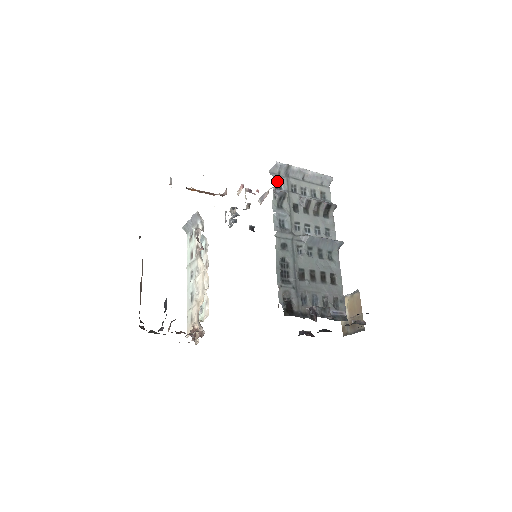
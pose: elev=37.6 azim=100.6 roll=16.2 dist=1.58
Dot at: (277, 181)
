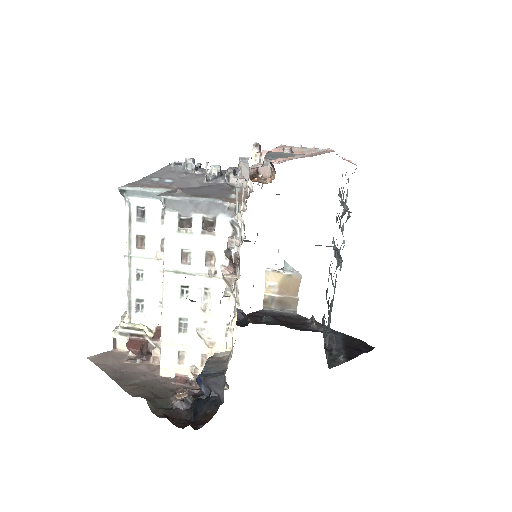
Dot at: occluded
